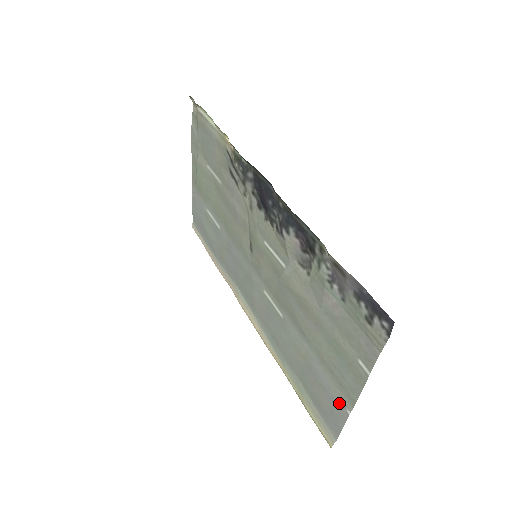
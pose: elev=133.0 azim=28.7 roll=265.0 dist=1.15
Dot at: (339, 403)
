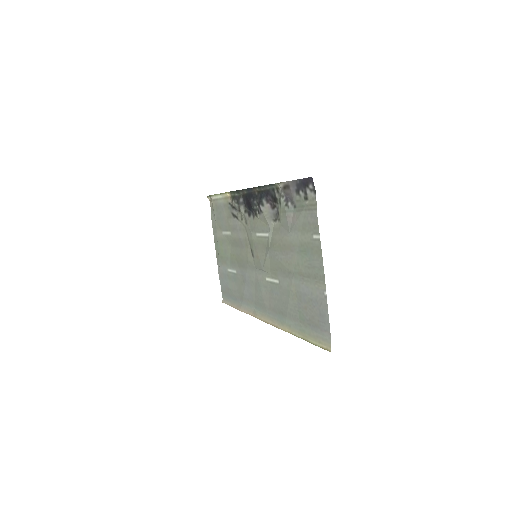
Dot at: (320, 296)
